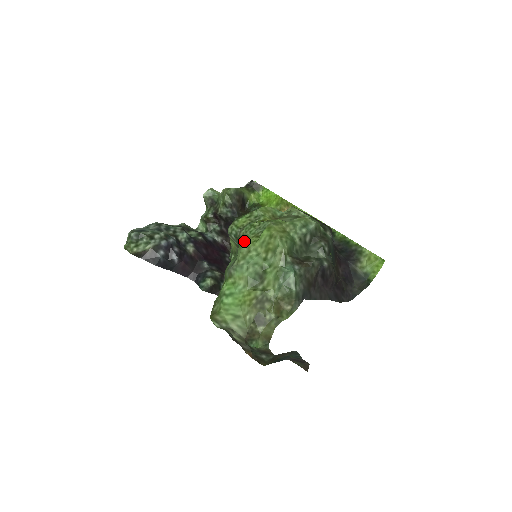
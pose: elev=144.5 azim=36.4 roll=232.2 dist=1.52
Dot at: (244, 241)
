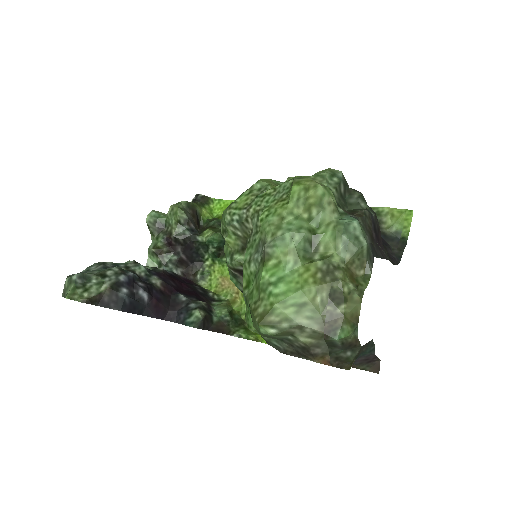
Dot at: (266, 212)
